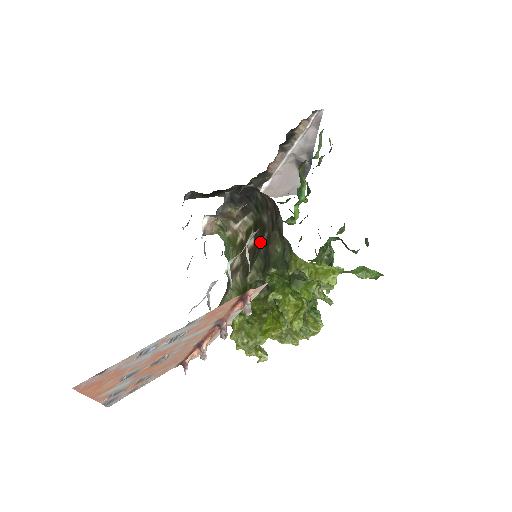
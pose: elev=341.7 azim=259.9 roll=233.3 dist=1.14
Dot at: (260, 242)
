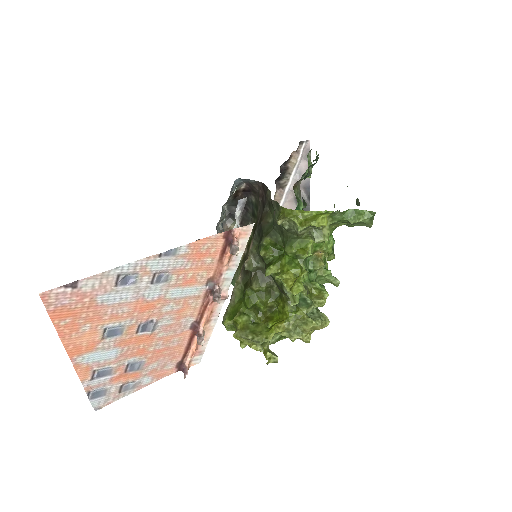
Dot at: occluded
